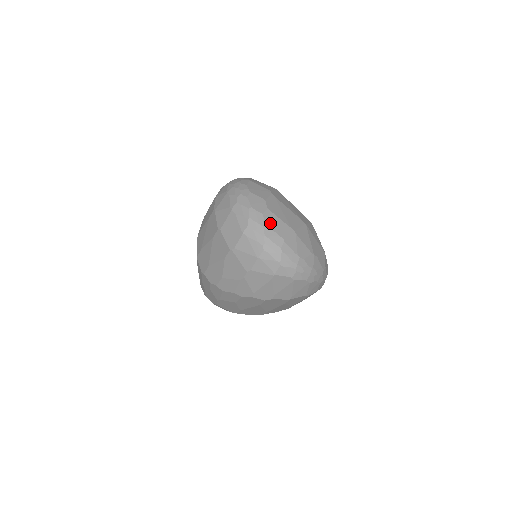
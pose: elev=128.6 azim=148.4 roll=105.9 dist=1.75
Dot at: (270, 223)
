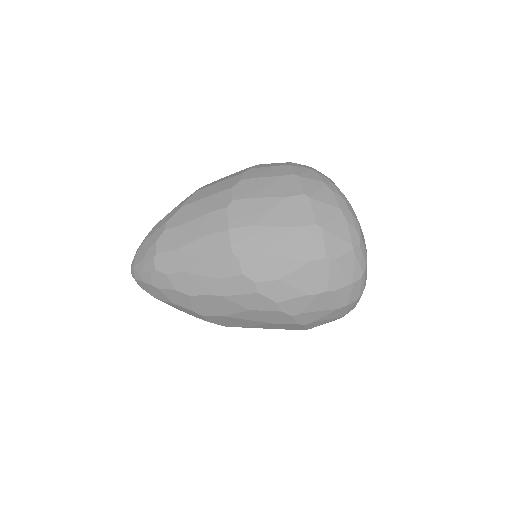
Dot at: occluded
